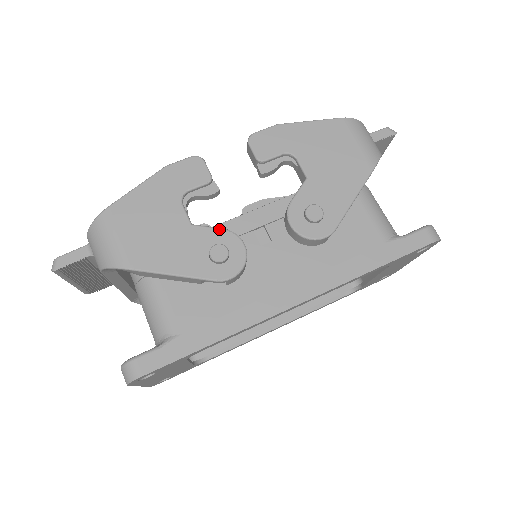
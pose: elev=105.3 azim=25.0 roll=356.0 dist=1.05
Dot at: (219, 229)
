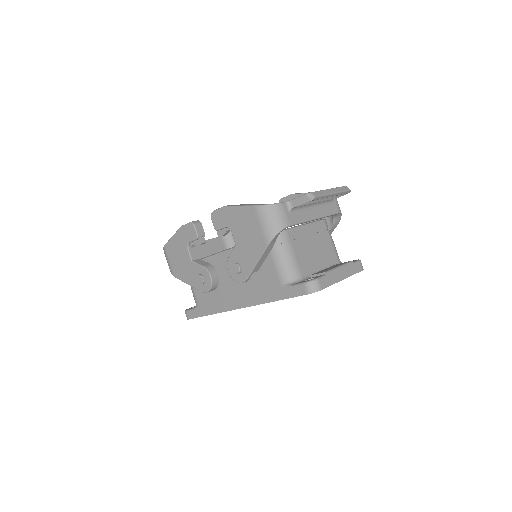
Dot at: (201, 266)
